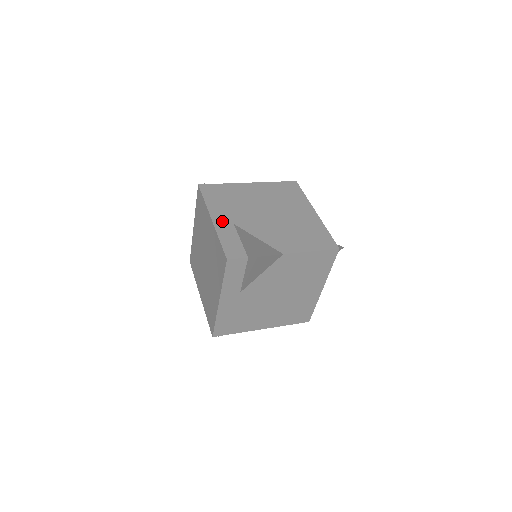
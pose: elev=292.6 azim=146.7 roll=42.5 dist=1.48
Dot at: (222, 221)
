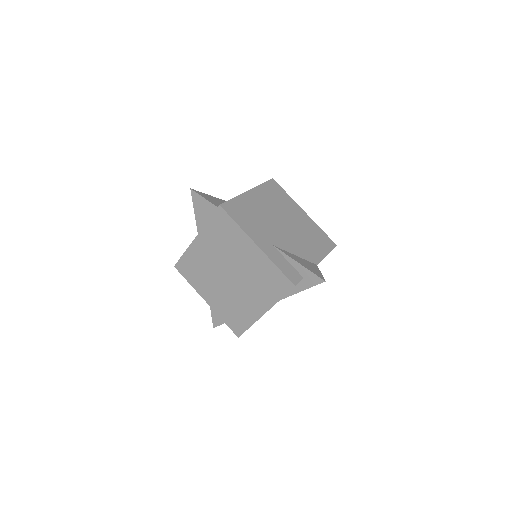
Dot at: (265, 245)
